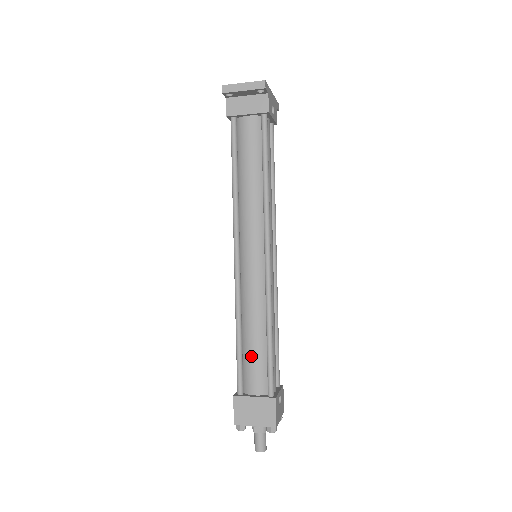
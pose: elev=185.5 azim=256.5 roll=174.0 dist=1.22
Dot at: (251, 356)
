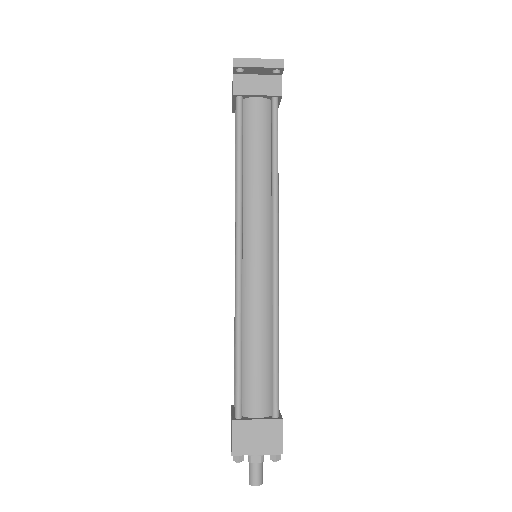
Dot at: (253, 371)
